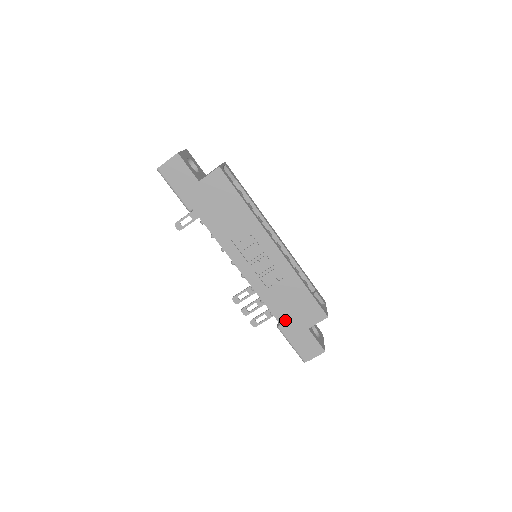
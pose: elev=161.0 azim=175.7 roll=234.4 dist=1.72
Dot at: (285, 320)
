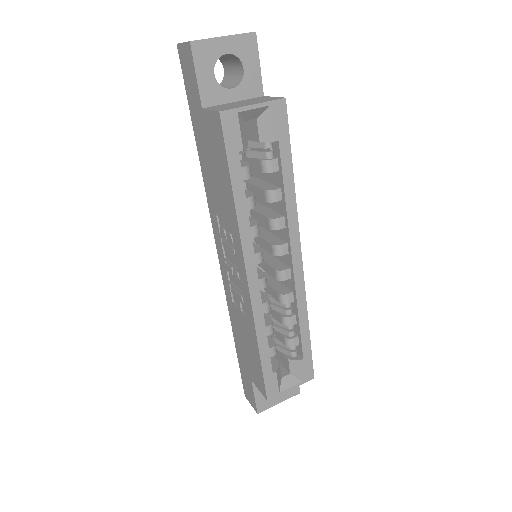
Dot at: (238, 345)
